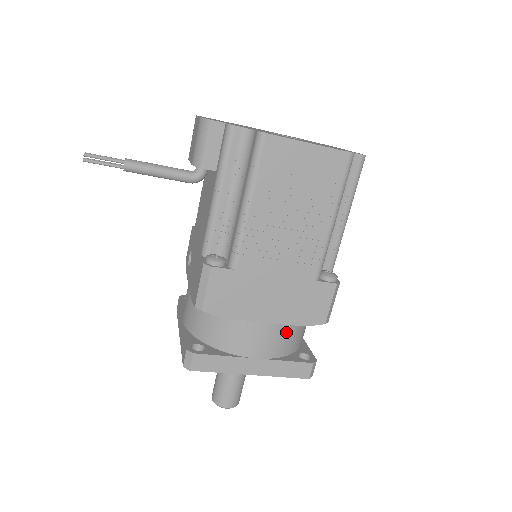
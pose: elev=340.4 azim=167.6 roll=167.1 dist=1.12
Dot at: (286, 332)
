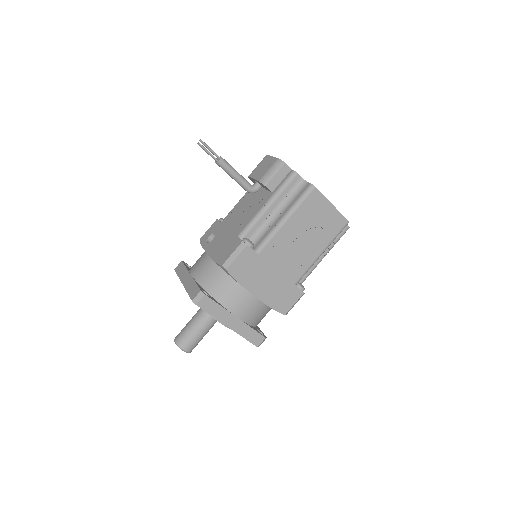
Dot at: (261, 309)
